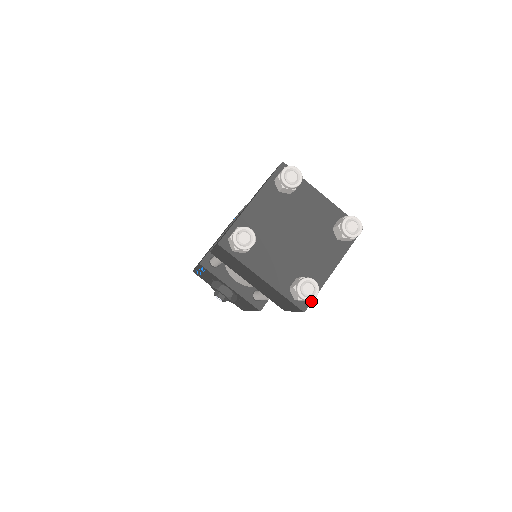
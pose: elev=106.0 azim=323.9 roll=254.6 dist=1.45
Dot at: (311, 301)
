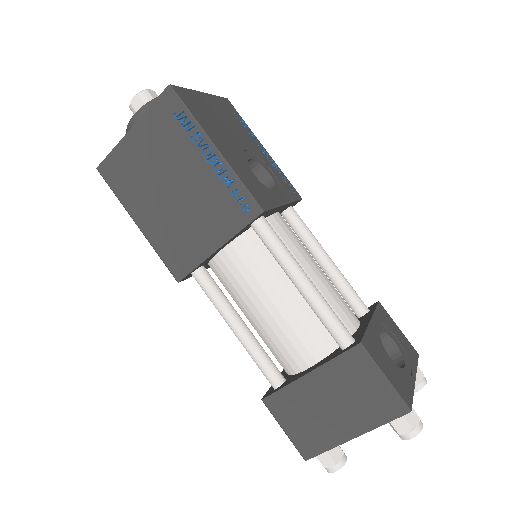
Dot at: occluded
